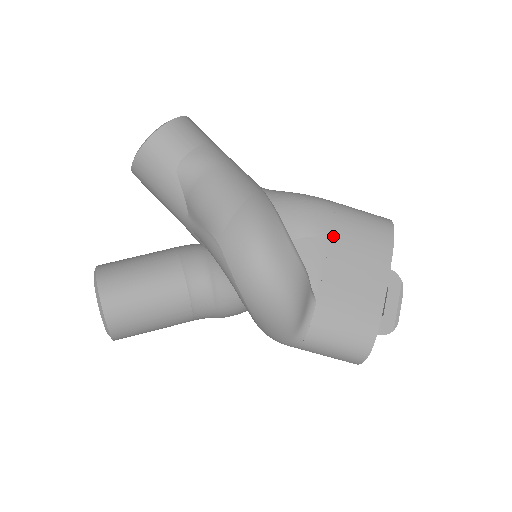
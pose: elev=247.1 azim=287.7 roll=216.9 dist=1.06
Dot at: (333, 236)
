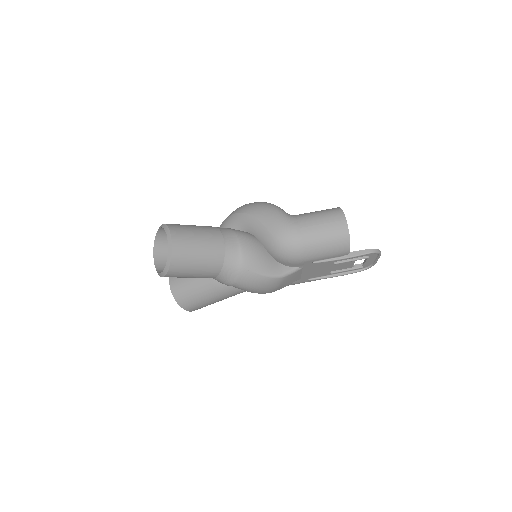
Dot at: occluded
